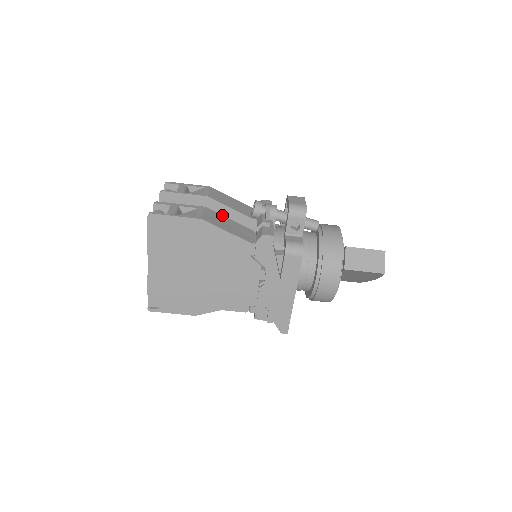
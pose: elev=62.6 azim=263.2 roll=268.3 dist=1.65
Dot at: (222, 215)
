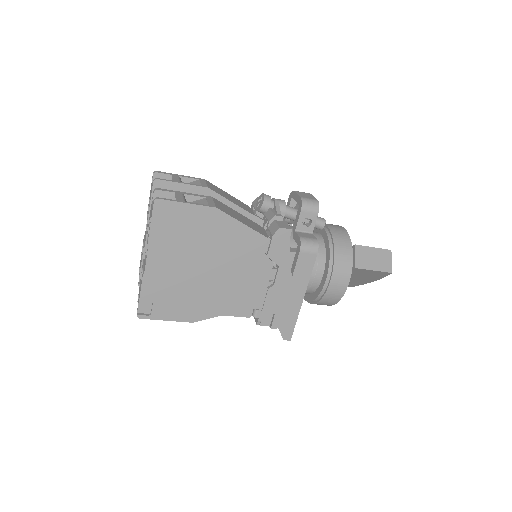
Dot at: (229, 207)
